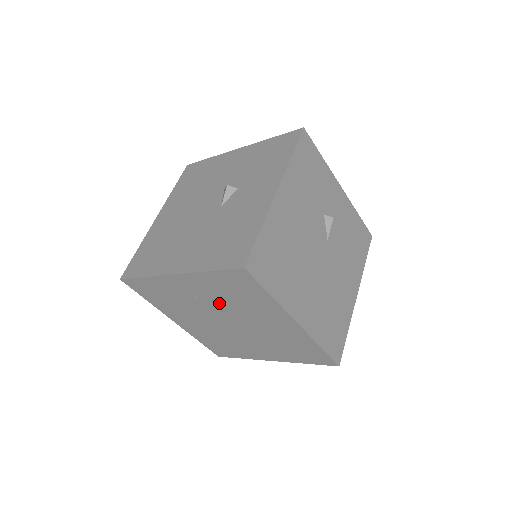
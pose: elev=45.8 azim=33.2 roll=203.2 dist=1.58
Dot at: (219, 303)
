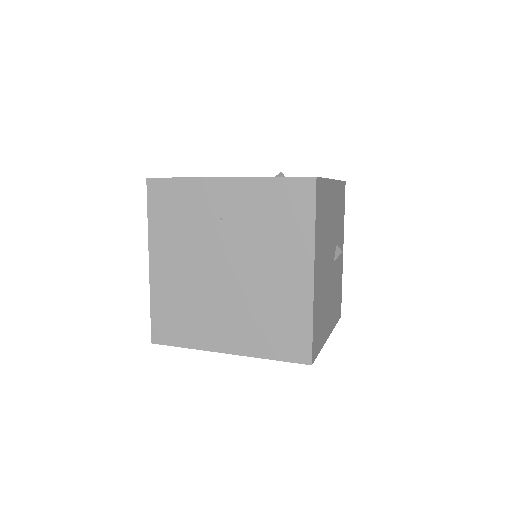
Dot at: (242, 231)
